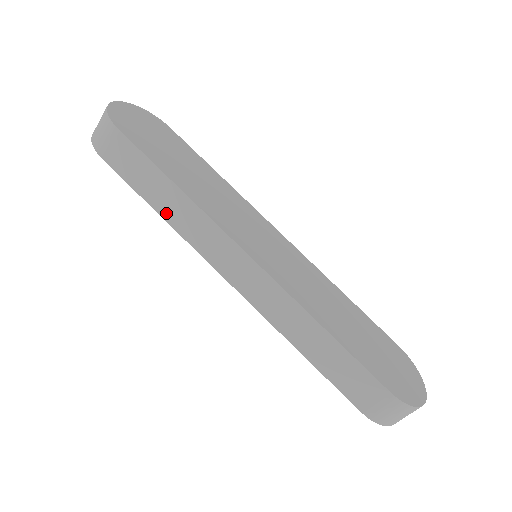
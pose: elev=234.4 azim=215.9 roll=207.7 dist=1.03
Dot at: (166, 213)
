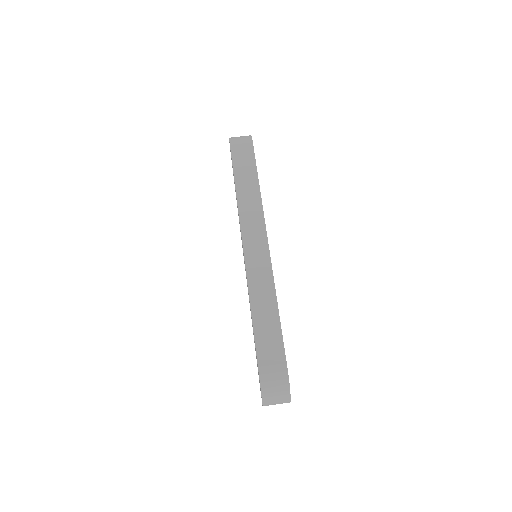
Dot at: (240, 192)
